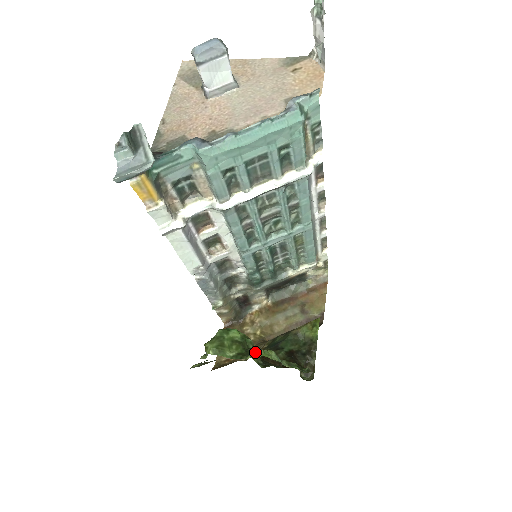
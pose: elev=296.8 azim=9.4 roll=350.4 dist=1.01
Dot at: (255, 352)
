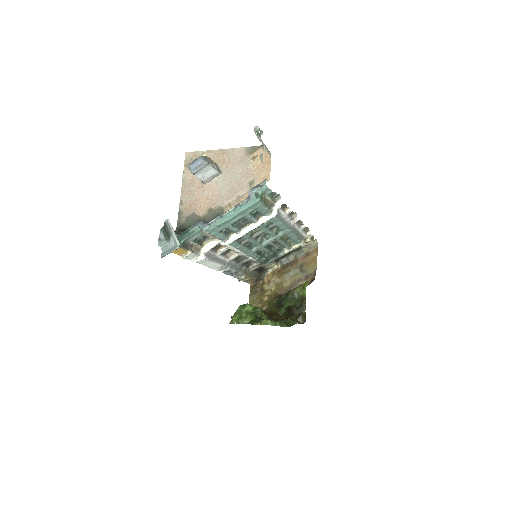
Dot at: (259, 321)
